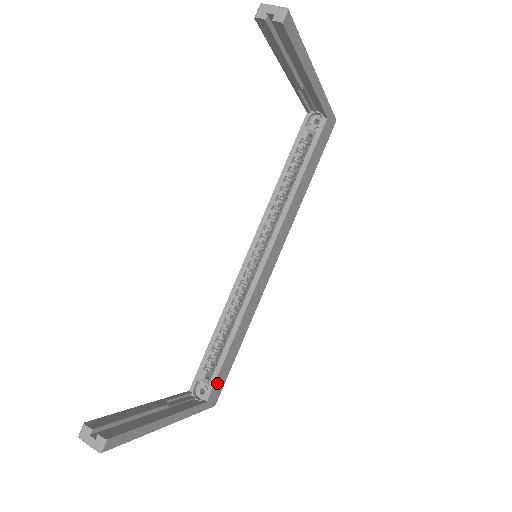
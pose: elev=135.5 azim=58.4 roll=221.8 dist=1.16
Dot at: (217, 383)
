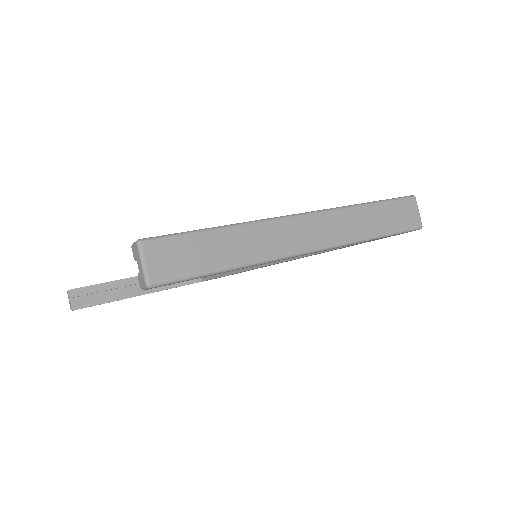
Dot at: occluded
